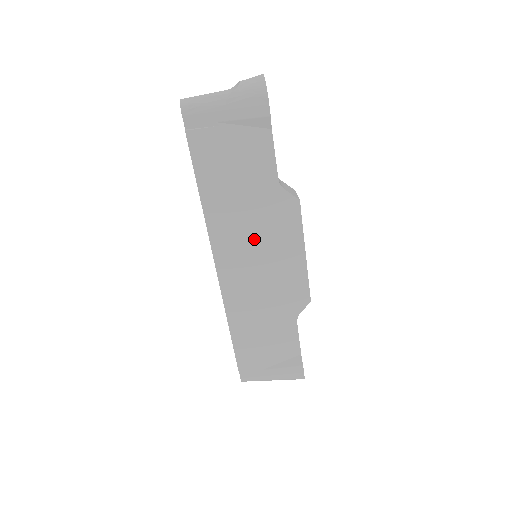
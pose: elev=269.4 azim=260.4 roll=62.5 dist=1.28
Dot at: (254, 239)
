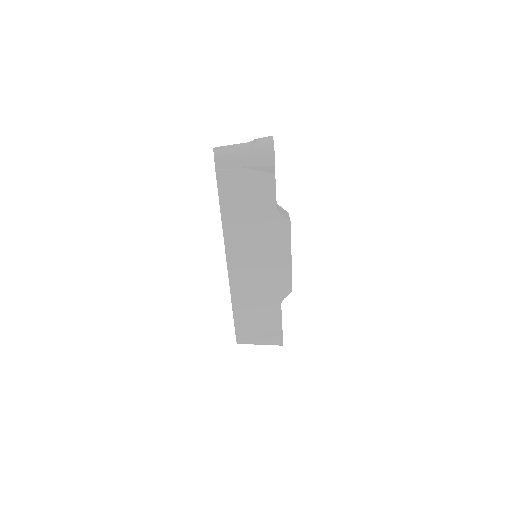
Dot at: (256, 245)
